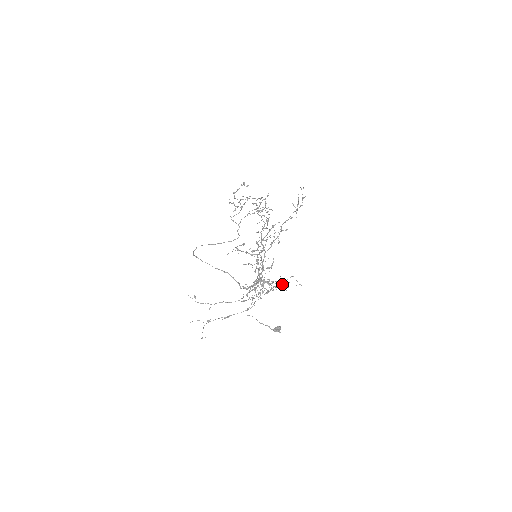
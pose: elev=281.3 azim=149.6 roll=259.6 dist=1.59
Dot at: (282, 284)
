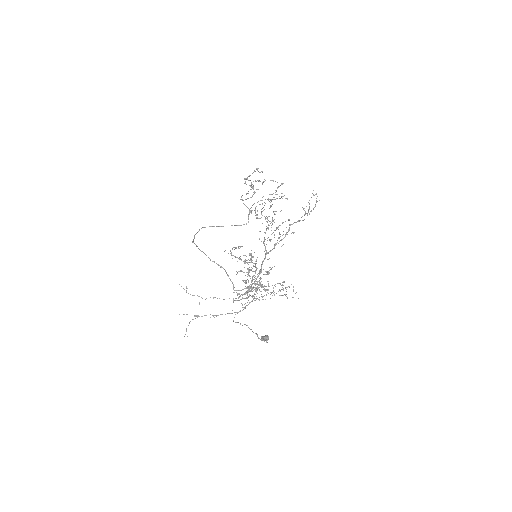
Dot at: (279, 290)
